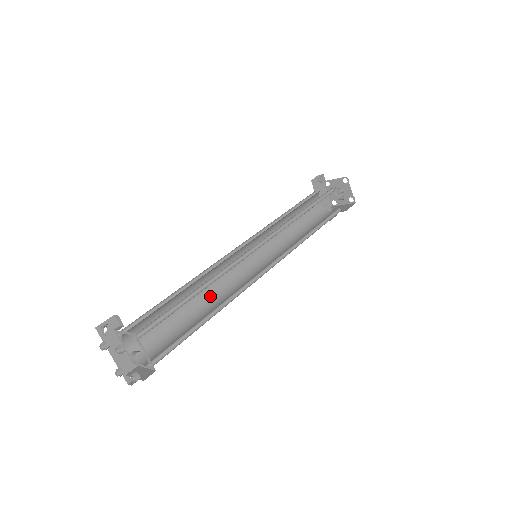
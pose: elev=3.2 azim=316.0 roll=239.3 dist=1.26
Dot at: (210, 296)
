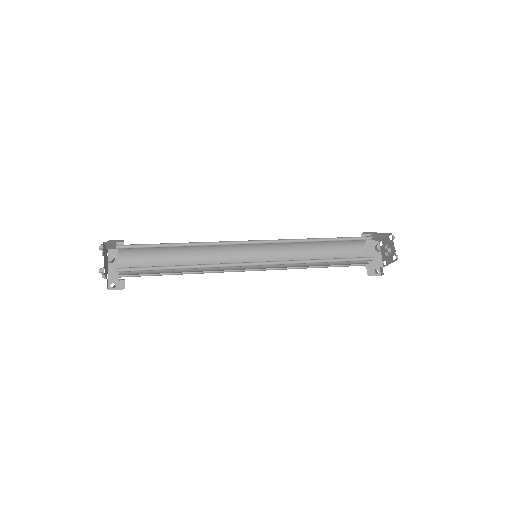
Dot at: (202, 268)
